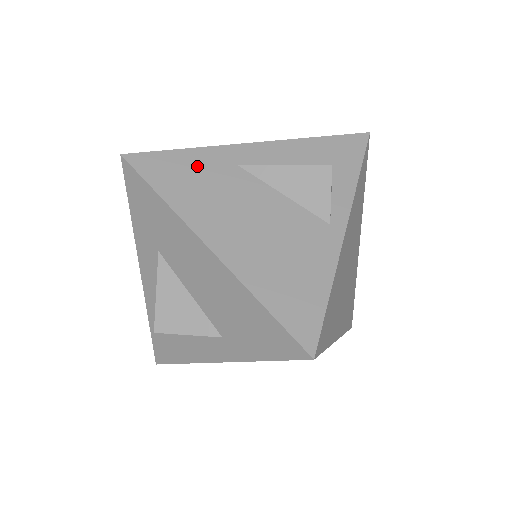
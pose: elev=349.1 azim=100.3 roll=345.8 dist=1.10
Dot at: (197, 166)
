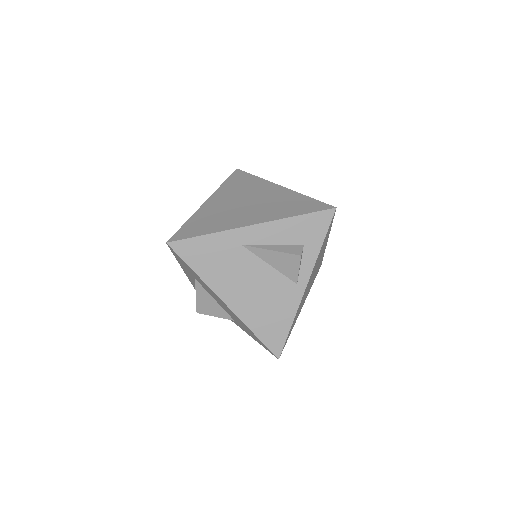
Dot at: (215, 248)
